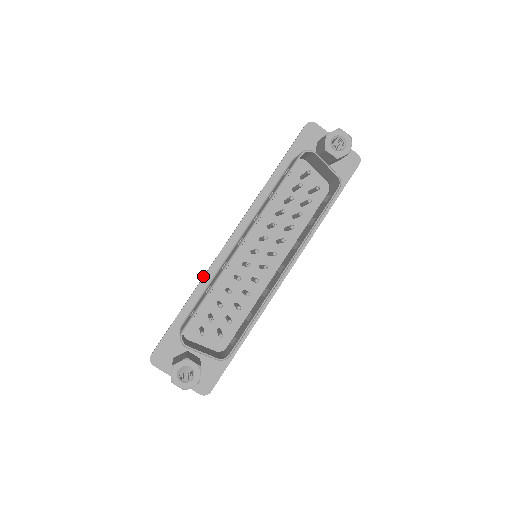
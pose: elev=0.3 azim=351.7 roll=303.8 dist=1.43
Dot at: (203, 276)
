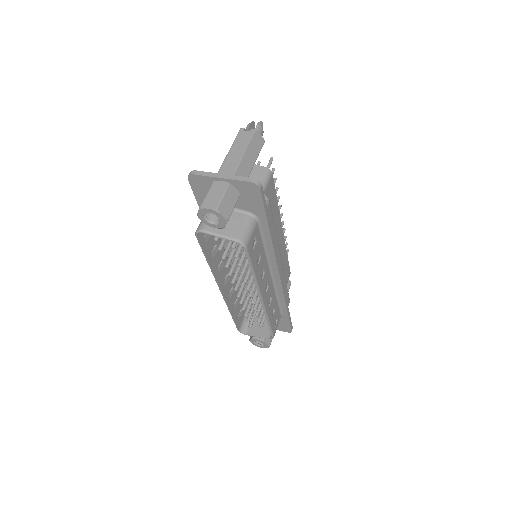
Dot at: occluded
